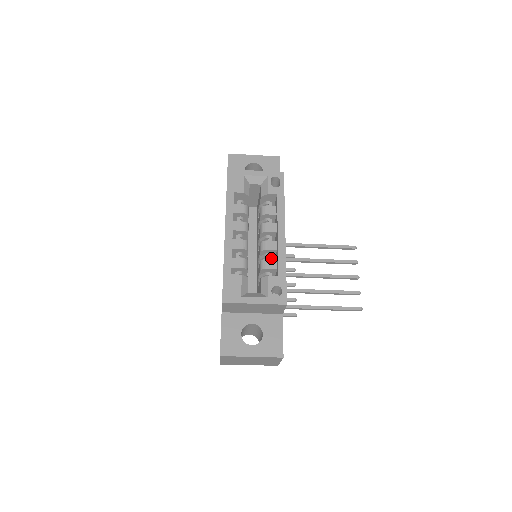
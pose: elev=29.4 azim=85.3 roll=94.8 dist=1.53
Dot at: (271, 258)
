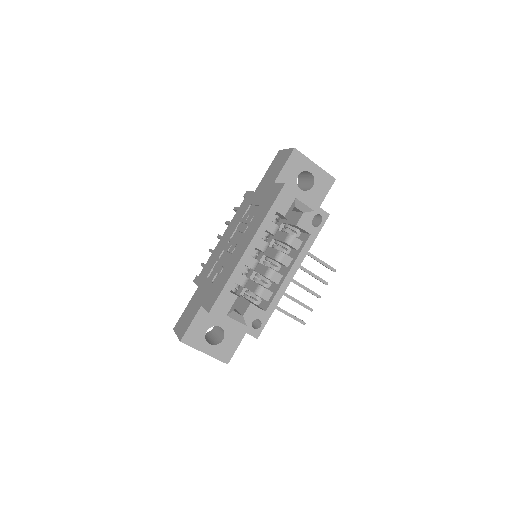
Dot at: (269, 286)
